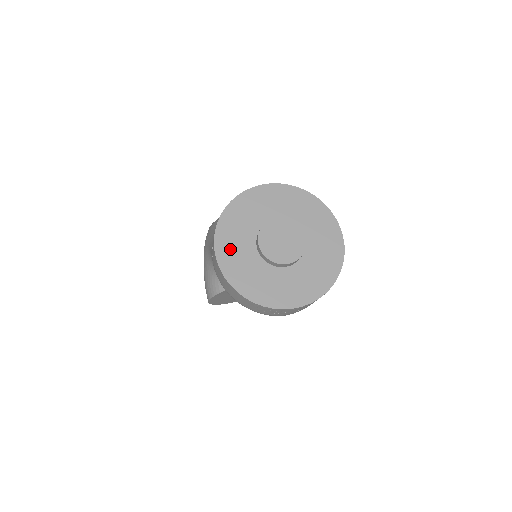
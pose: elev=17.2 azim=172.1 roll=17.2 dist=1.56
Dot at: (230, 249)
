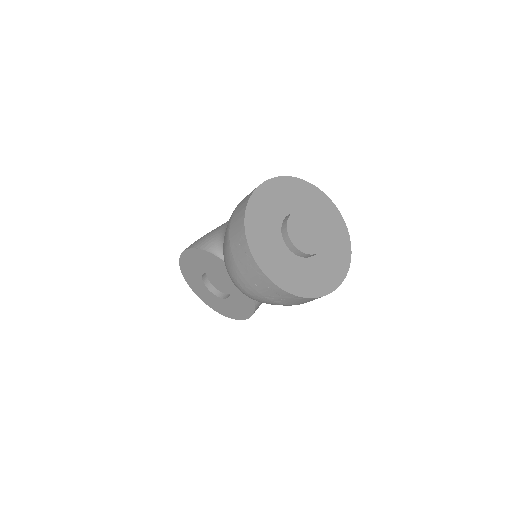
Dot at: (272, 194)
